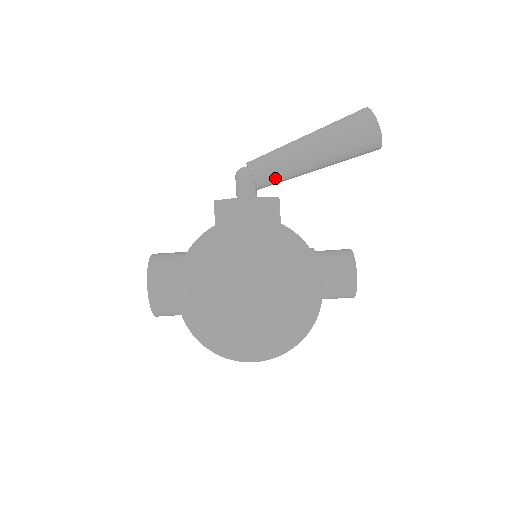
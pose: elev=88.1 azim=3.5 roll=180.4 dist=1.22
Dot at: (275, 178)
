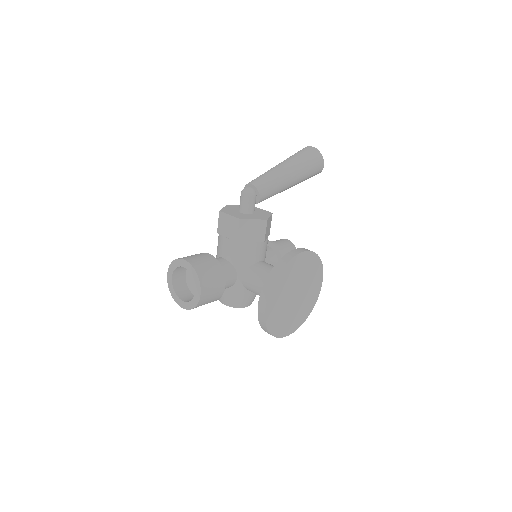
Dot at: occluded
